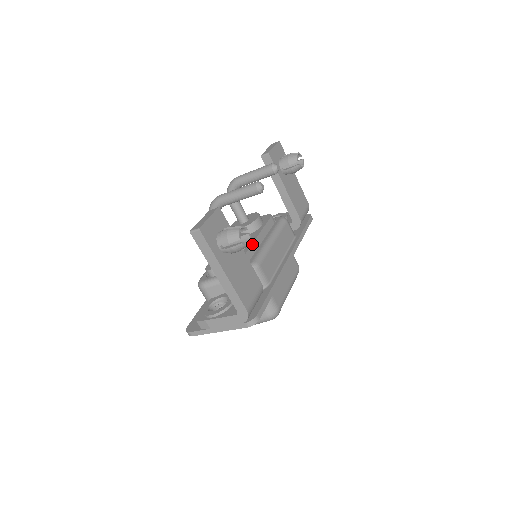
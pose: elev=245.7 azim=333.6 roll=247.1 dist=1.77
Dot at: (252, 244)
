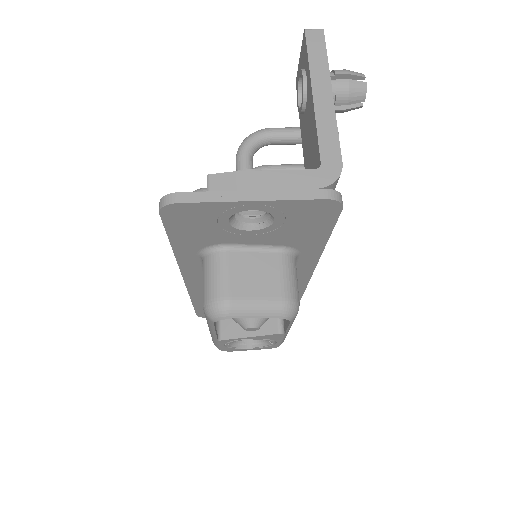
Dot at: occluded
